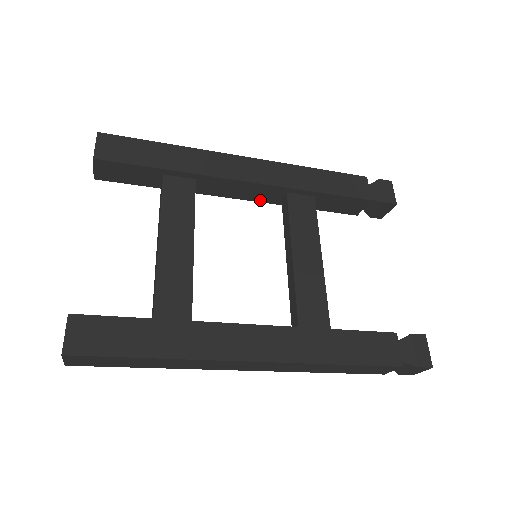
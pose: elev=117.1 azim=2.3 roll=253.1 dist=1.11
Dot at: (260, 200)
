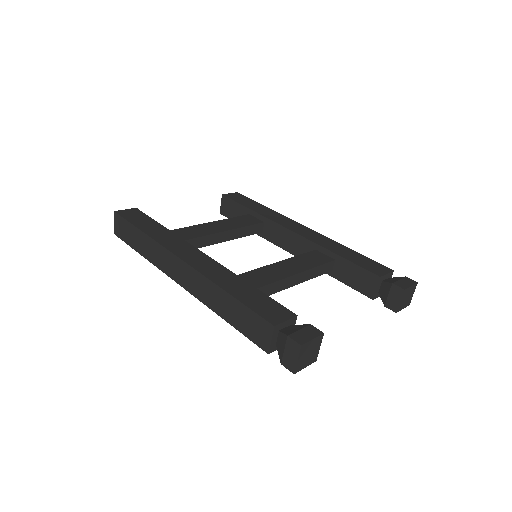
Dot at: occluded
